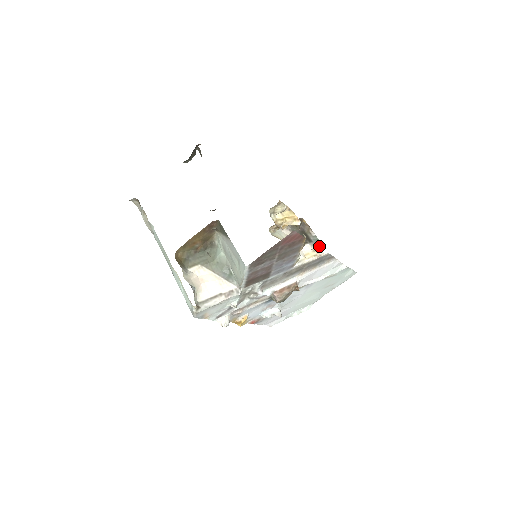
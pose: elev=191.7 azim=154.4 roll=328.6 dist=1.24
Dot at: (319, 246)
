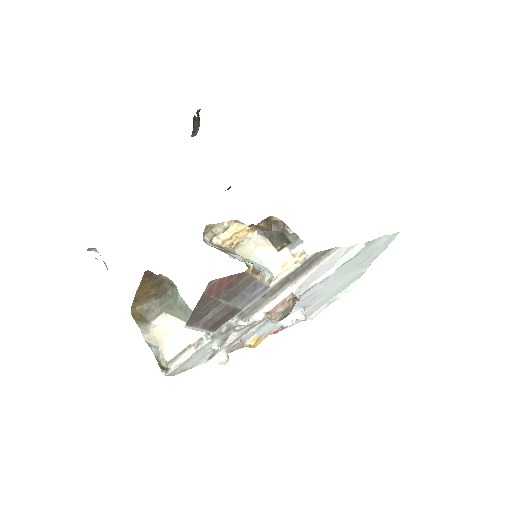
Dot at: (301, 246)
